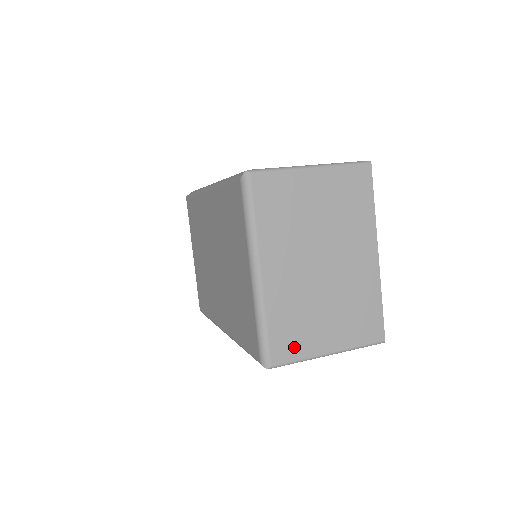
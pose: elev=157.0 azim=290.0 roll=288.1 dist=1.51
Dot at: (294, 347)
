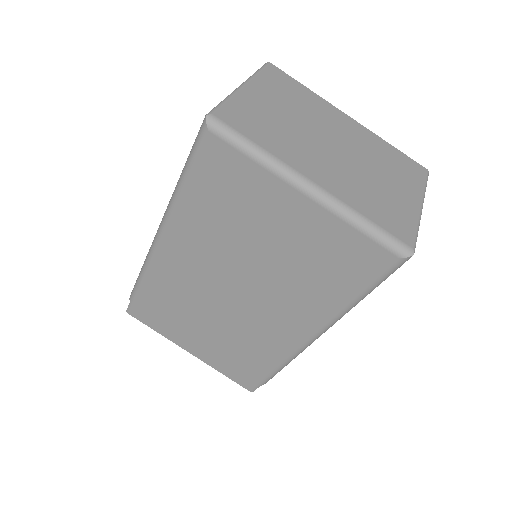
Dot at: (402, 221)
